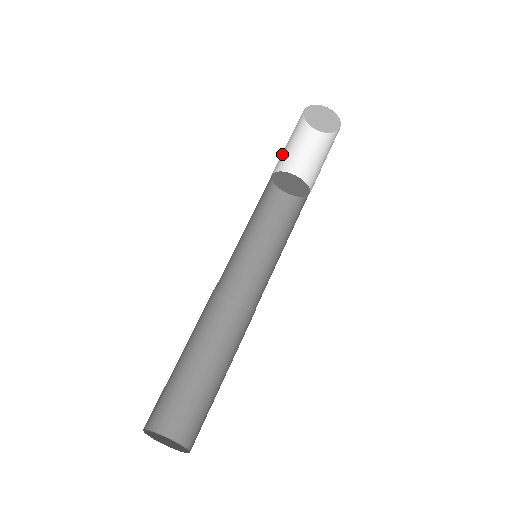
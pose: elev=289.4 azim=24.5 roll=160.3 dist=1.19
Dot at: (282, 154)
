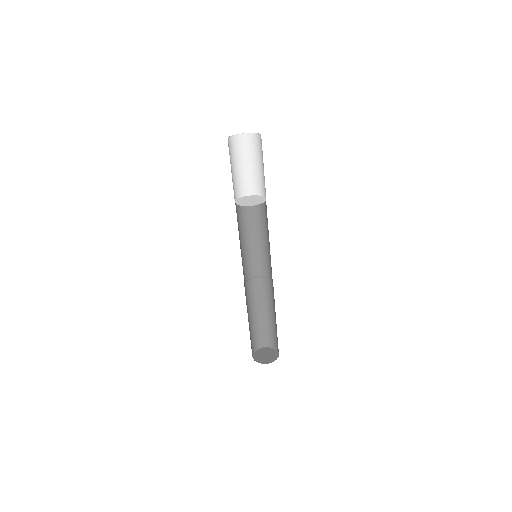
Dot at: (233, 179)
